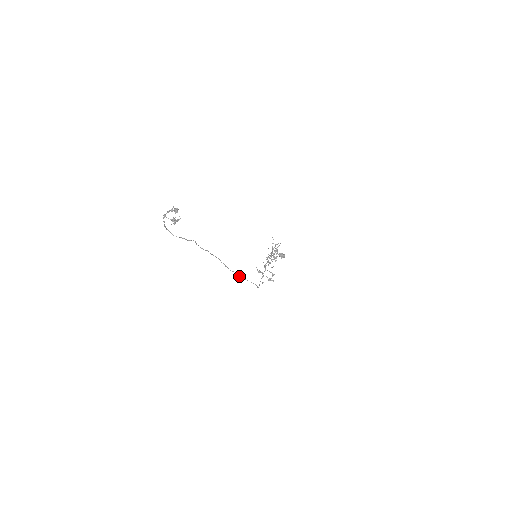
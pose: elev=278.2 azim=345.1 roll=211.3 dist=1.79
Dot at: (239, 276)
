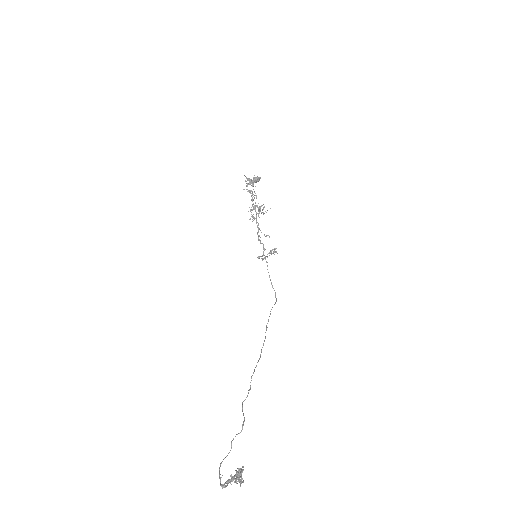
Dot at: (266, 329)
